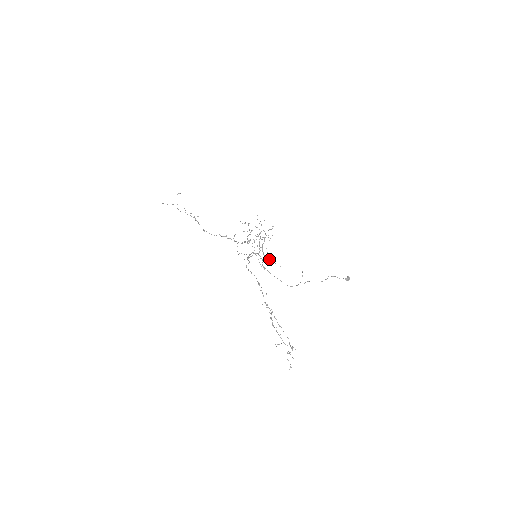
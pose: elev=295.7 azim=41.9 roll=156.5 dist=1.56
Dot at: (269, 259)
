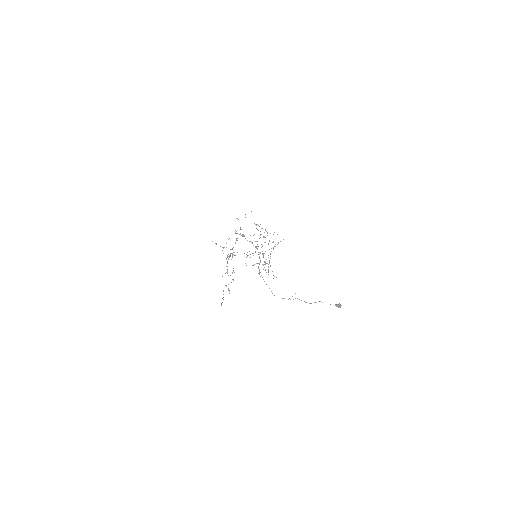
Dot at: occluded
